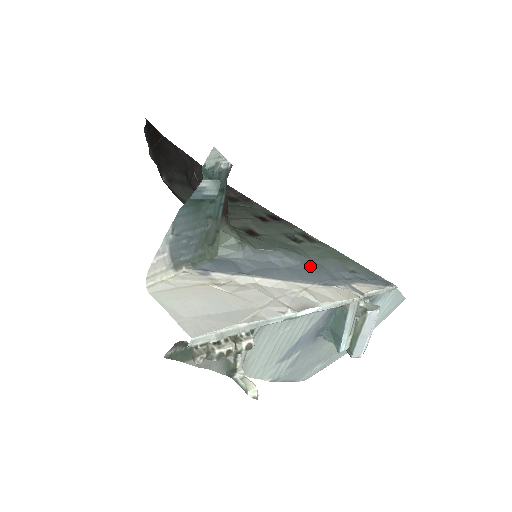
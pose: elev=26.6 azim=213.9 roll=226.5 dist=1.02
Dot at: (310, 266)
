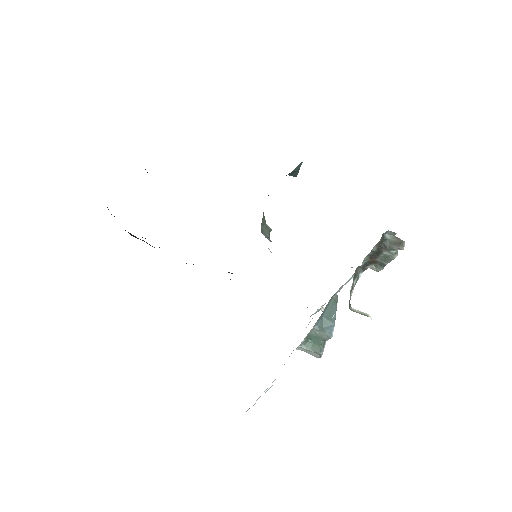
Dot at: occluded
